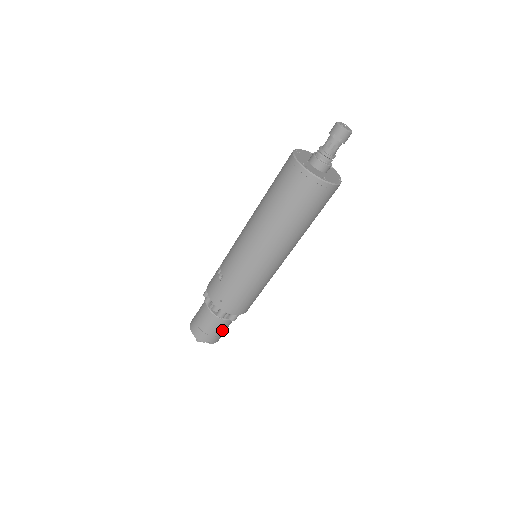
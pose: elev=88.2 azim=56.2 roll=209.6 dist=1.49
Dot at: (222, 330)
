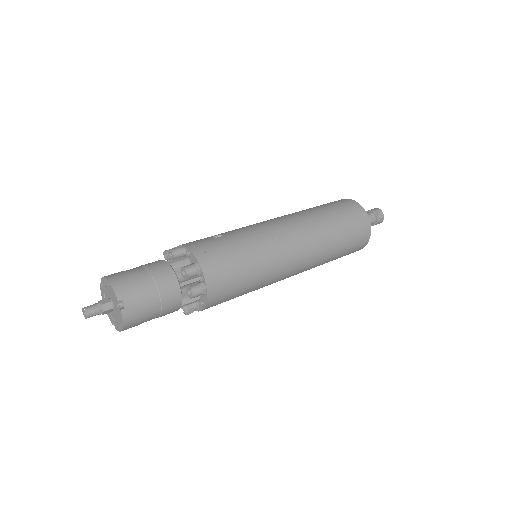
Dot at: (156, 304)
